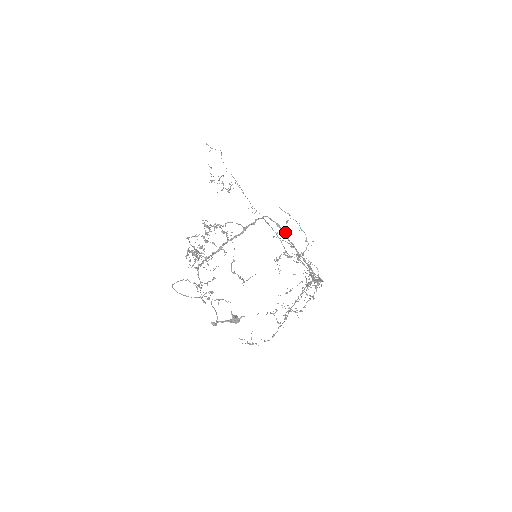
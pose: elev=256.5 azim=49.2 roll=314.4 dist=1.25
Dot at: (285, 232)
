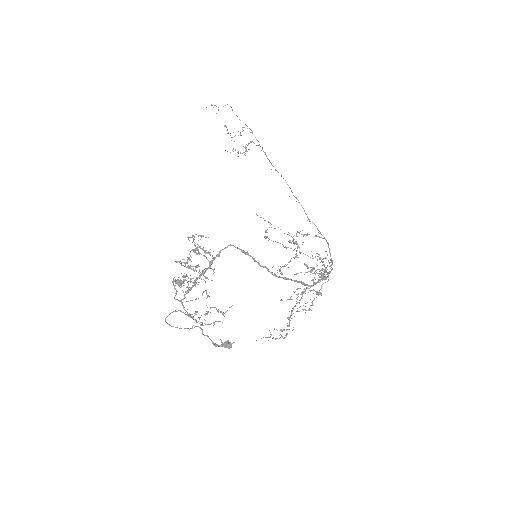
Dot at: (253, 259)
